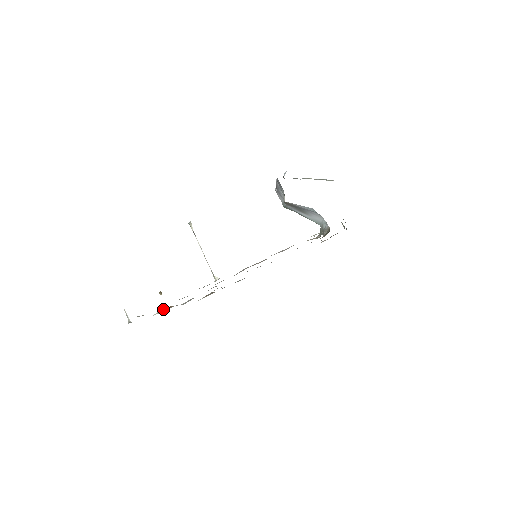
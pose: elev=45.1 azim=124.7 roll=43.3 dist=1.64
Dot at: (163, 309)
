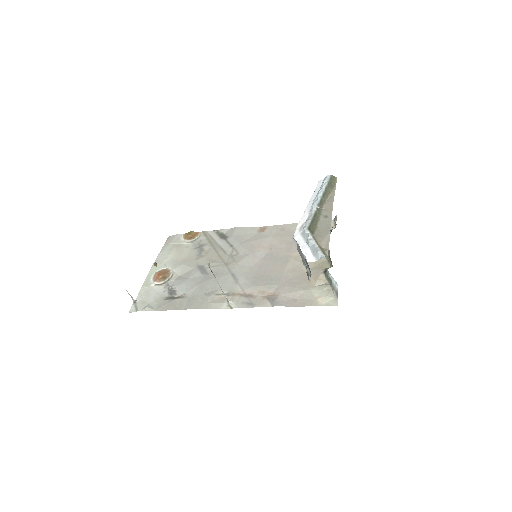
Dot at: (160, 279)
